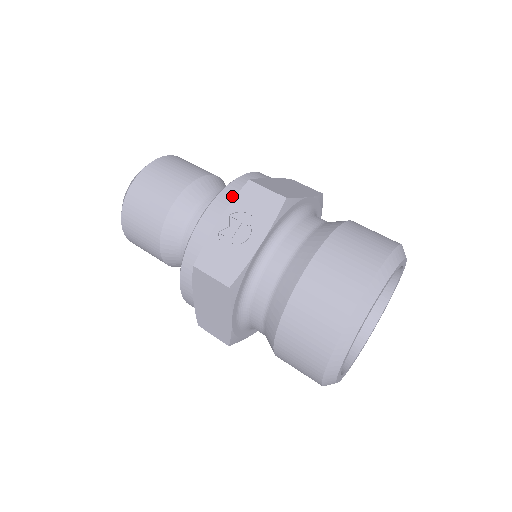
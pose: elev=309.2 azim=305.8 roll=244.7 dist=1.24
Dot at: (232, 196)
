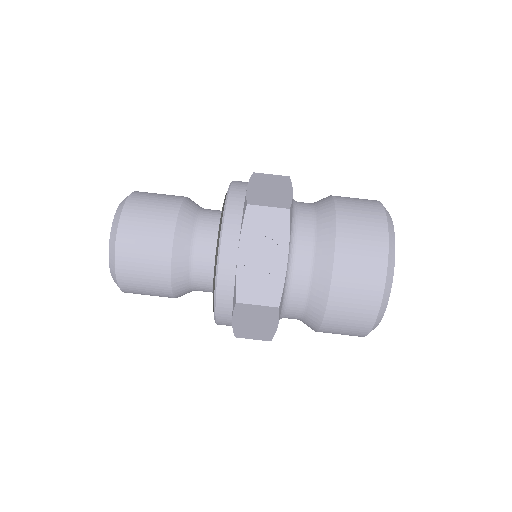
Dot at: (236, 224)
